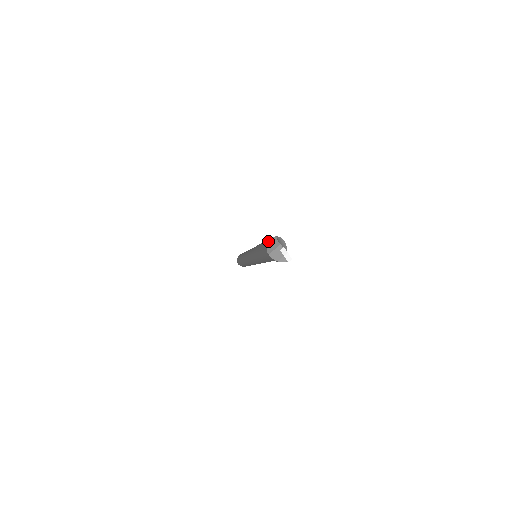
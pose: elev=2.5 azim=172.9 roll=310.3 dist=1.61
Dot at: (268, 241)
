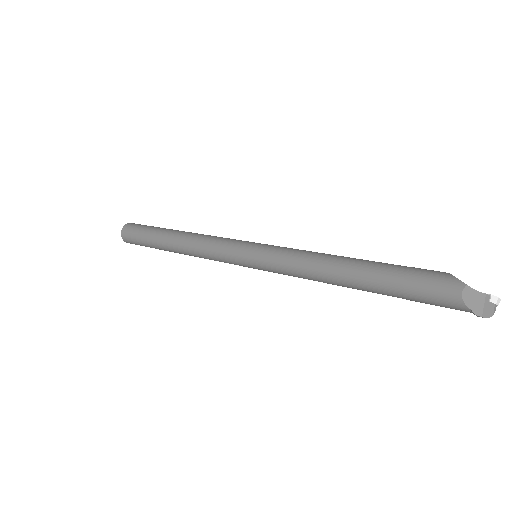
Dot at: (463, 299)
